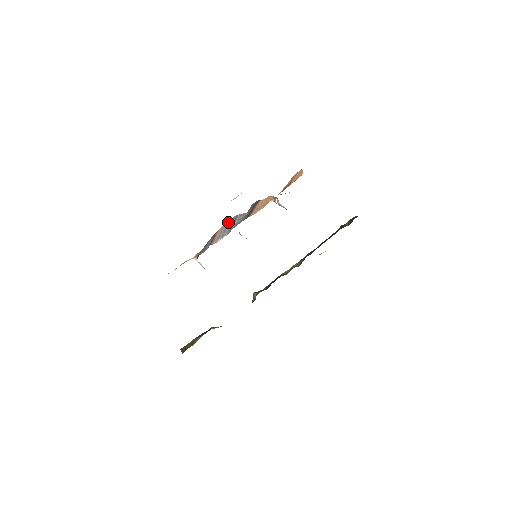
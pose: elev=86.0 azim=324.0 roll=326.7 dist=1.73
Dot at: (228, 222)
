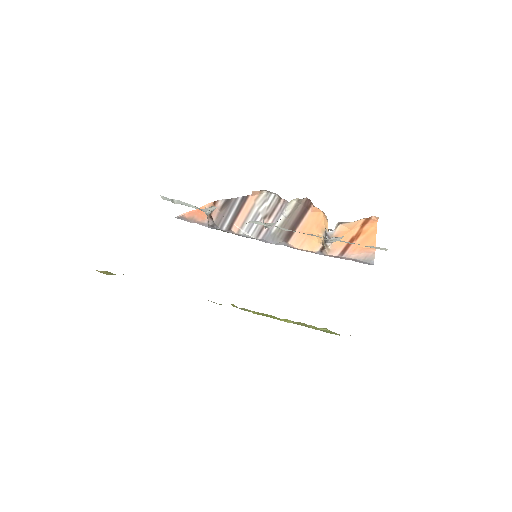
Dot at: (265, 200)
